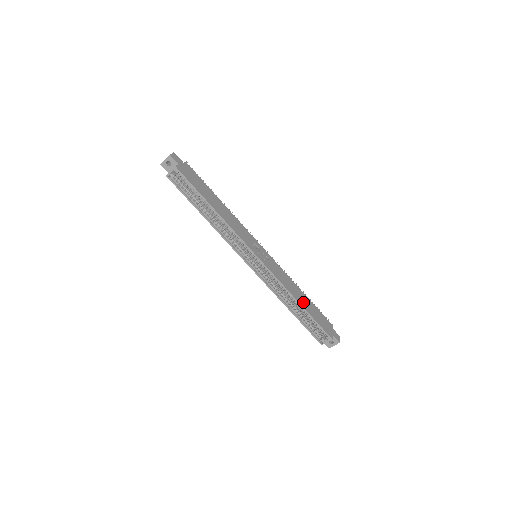
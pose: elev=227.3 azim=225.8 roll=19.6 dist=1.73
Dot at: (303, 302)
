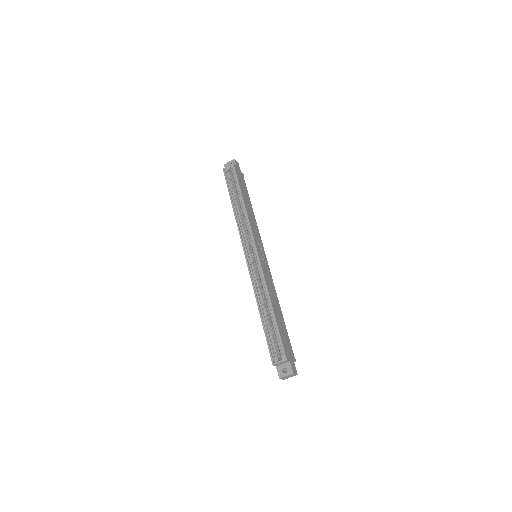
Dot at: (276, 311)
